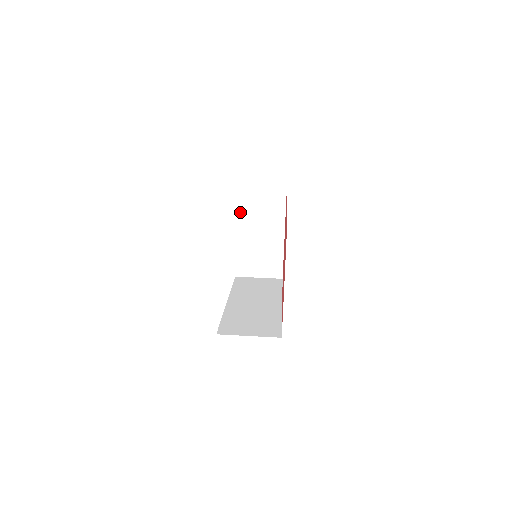
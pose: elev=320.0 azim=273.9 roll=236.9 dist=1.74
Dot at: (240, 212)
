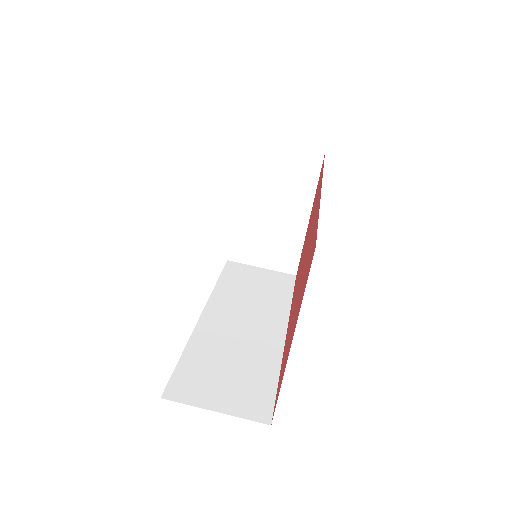
Dot at: (247, 167)
